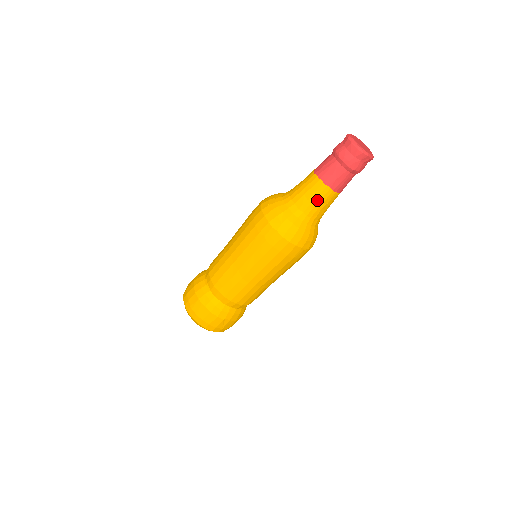
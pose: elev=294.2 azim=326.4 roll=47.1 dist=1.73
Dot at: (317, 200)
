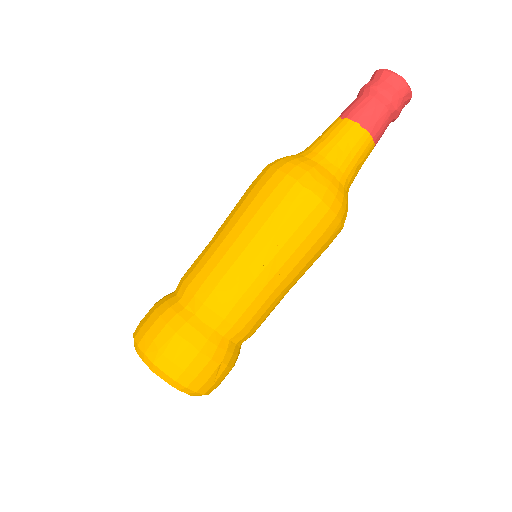
Dot at: (355, 151)
